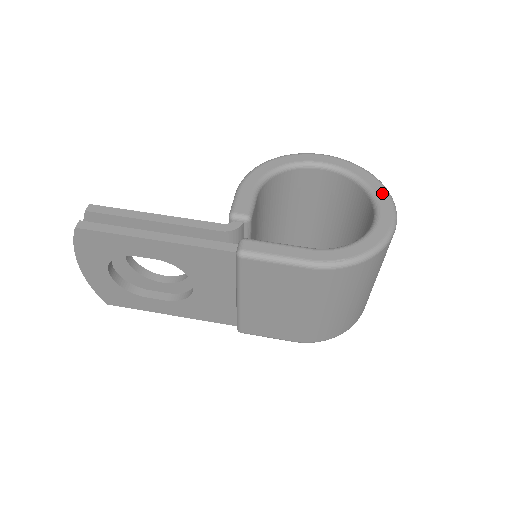
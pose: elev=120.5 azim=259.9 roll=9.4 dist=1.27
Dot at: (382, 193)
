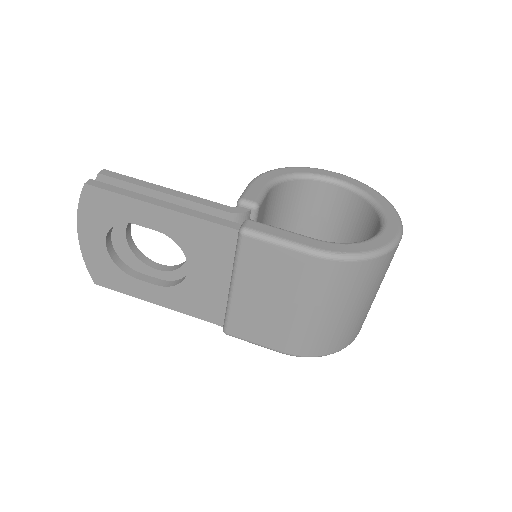
Dot at: (390, 210)
